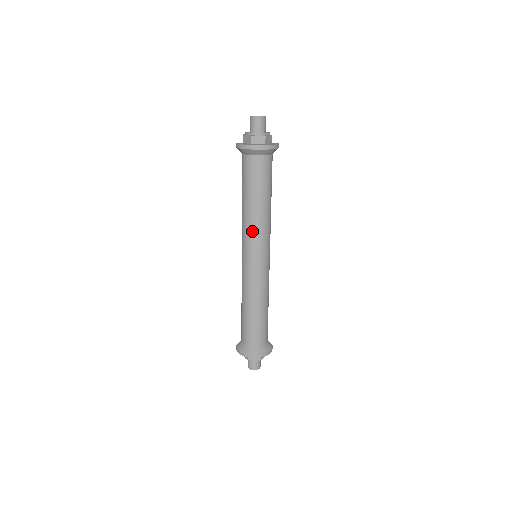
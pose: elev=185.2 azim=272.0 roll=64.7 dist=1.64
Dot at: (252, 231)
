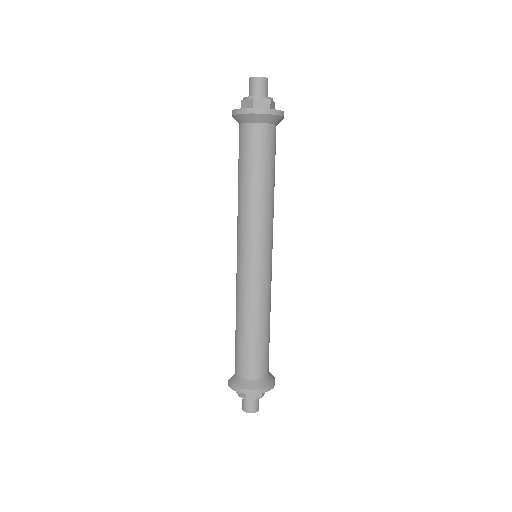
Dot at: (253, 221)
